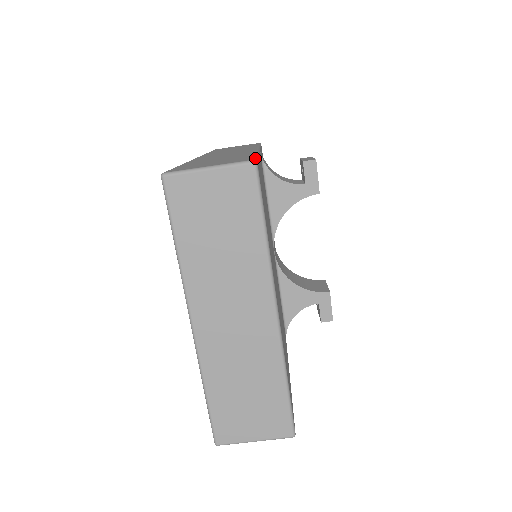
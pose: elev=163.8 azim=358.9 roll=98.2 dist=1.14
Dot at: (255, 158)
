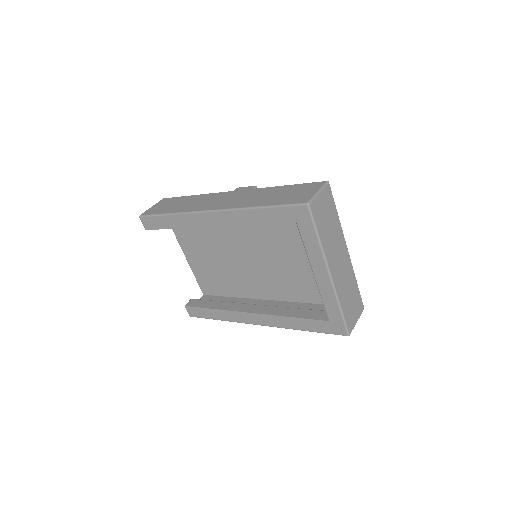
Dot at: (318, 182)
